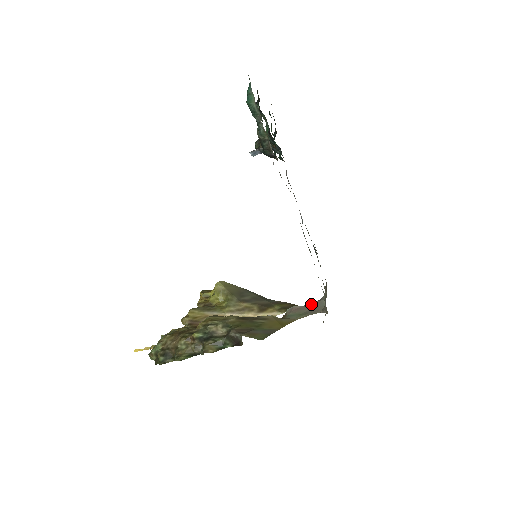
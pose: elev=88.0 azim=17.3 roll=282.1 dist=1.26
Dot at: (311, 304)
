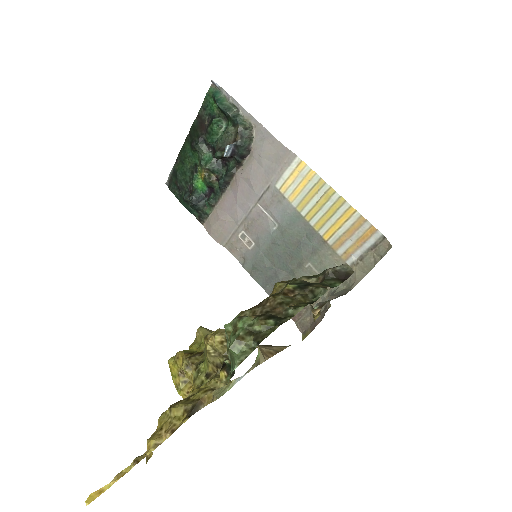
Dot at: (328, 299)
